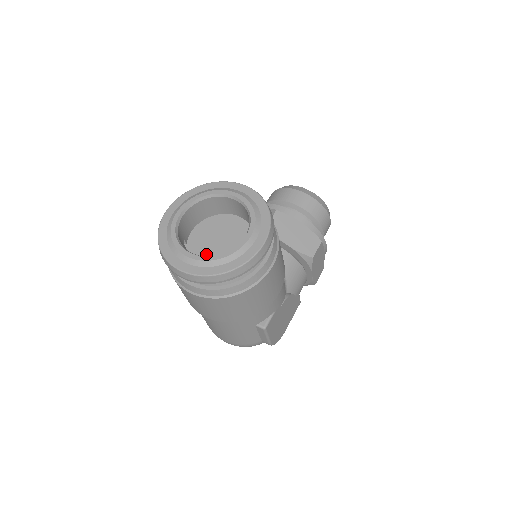
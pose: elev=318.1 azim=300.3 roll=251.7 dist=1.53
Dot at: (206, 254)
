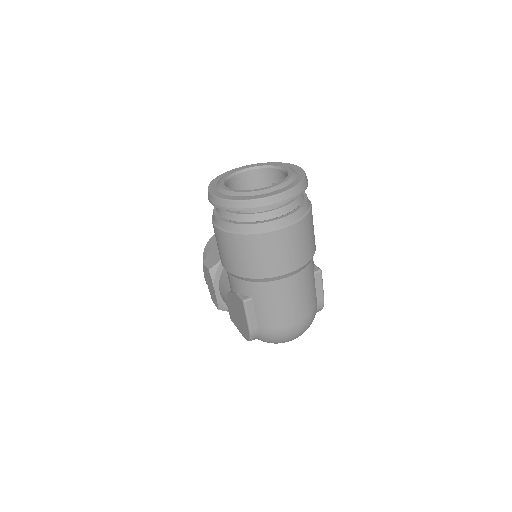
Dot at: occluded
